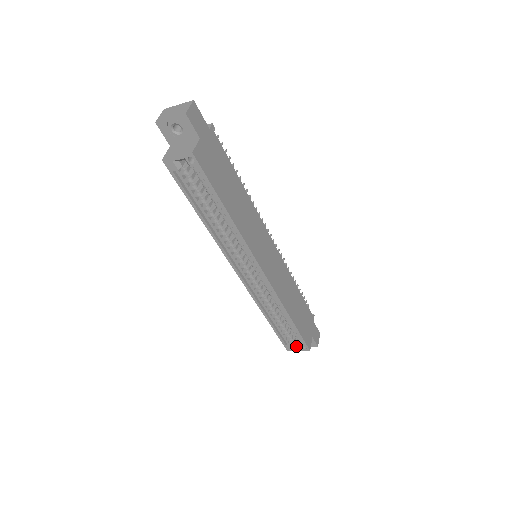
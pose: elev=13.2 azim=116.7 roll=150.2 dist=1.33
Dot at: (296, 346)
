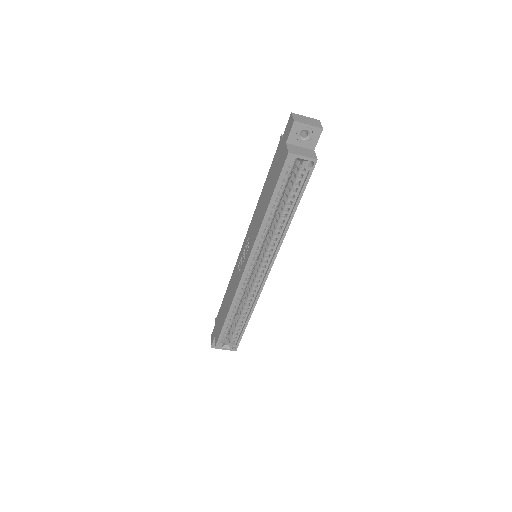
Dot at: (225, 345)
